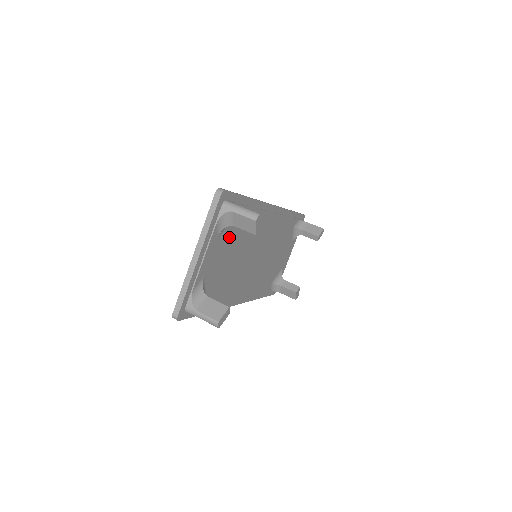
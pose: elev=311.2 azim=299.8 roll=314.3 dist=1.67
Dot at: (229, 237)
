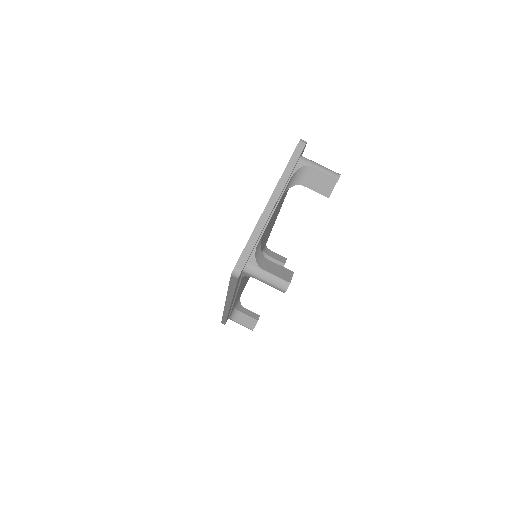
Dot at: (278, 206)
